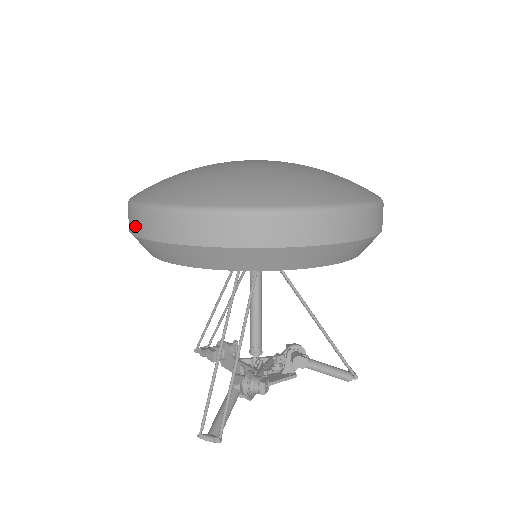
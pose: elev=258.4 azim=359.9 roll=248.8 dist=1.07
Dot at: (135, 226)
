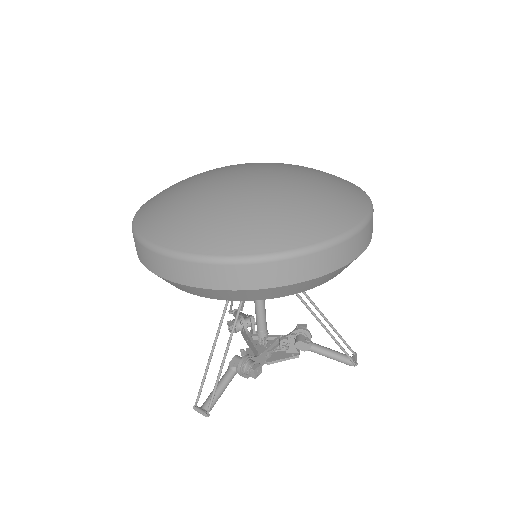
Dot at: occluded
